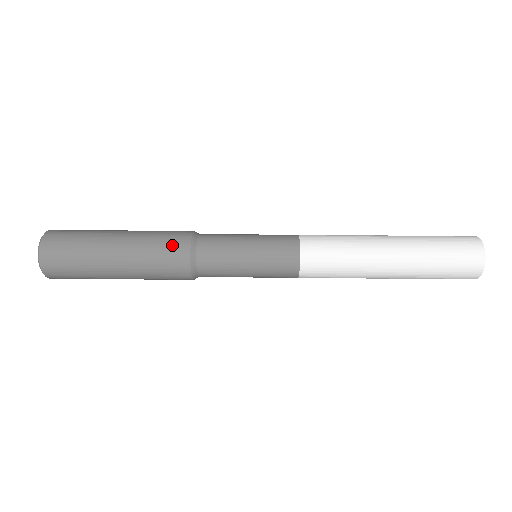
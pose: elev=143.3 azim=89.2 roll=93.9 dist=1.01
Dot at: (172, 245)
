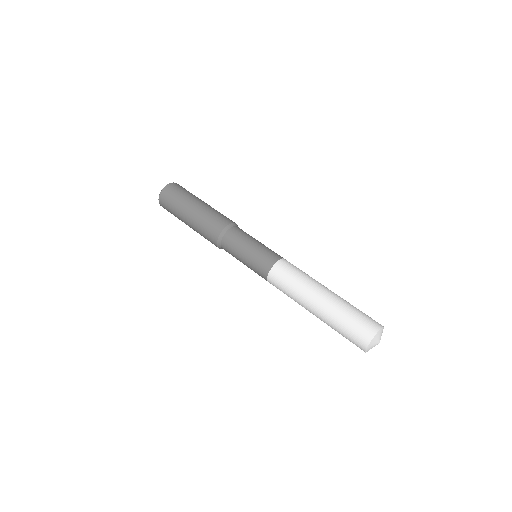
Dot at: (210, 234)
